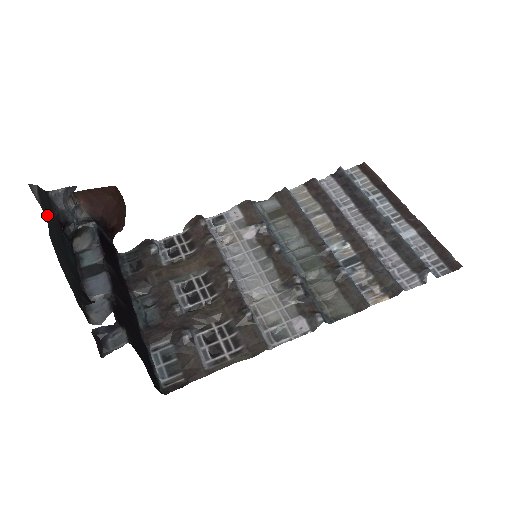
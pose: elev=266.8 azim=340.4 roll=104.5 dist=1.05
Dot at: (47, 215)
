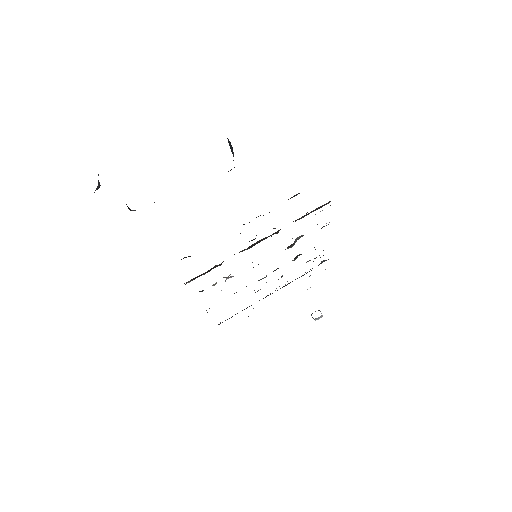
Dot at: occluded
